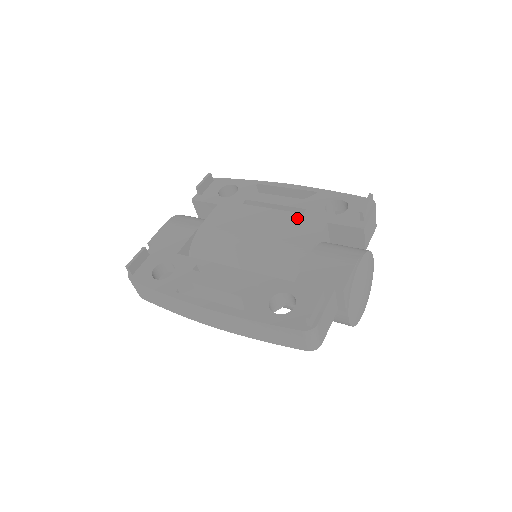
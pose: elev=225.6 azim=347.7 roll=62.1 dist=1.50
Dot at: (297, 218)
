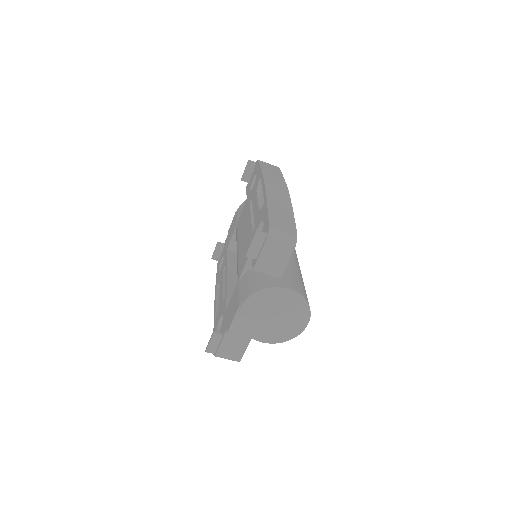
Dot at: (249, 236)
